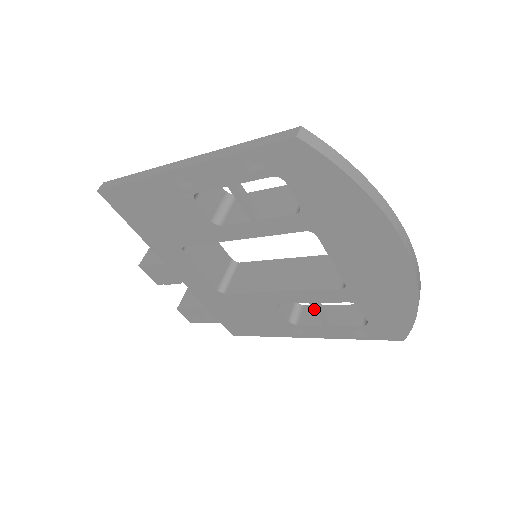
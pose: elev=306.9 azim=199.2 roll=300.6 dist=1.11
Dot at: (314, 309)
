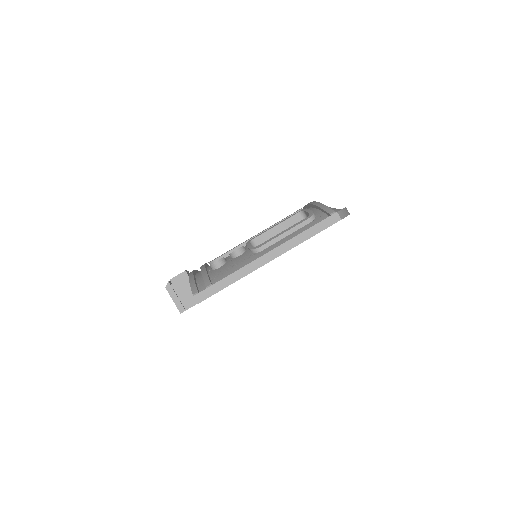
Dot at: occluded
